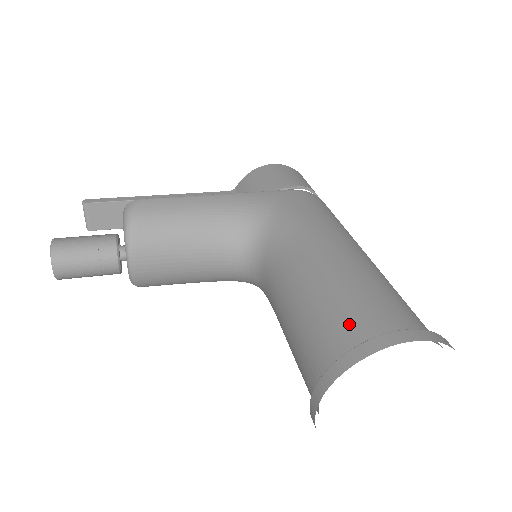
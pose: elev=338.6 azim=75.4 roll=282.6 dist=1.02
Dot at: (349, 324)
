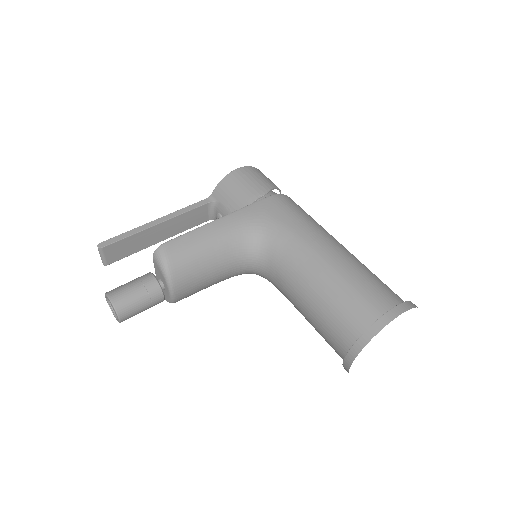
Dot at: (358, 310)
